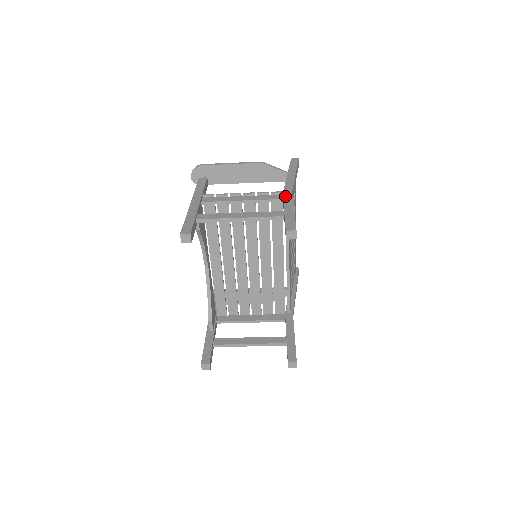
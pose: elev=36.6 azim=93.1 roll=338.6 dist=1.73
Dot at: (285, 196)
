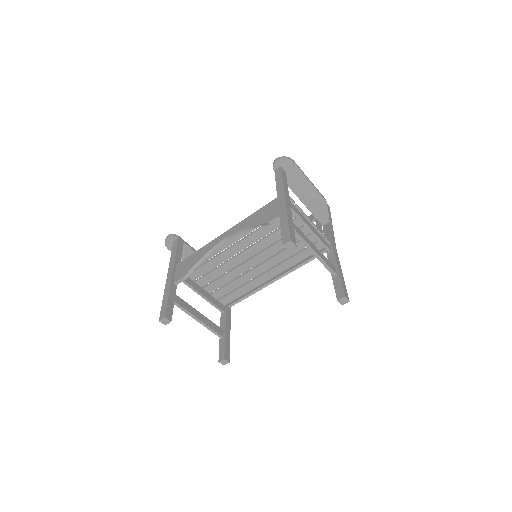
Dot at: (335, 251)
